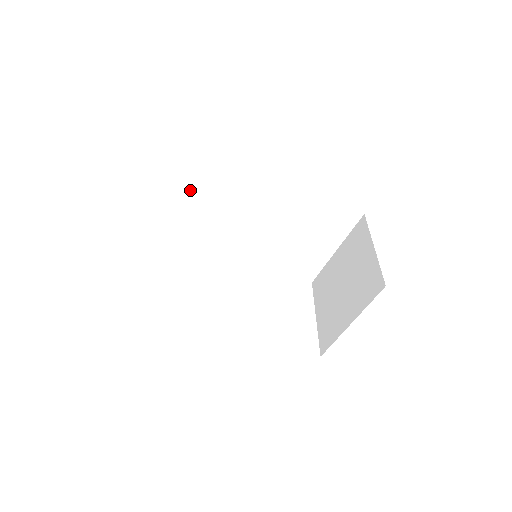
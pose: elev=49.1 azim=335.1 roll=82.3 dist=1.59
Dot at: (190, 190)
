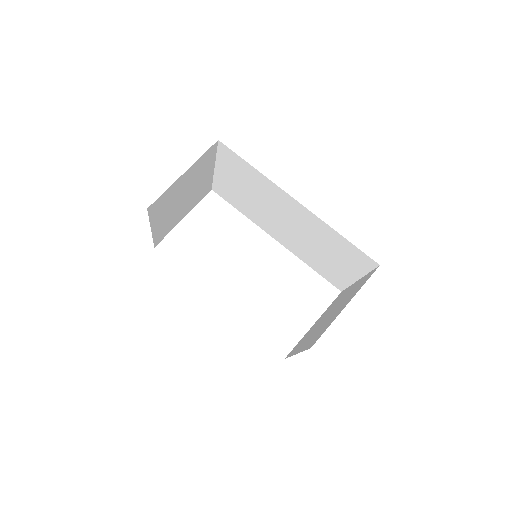
Dot at: (234, 176)
